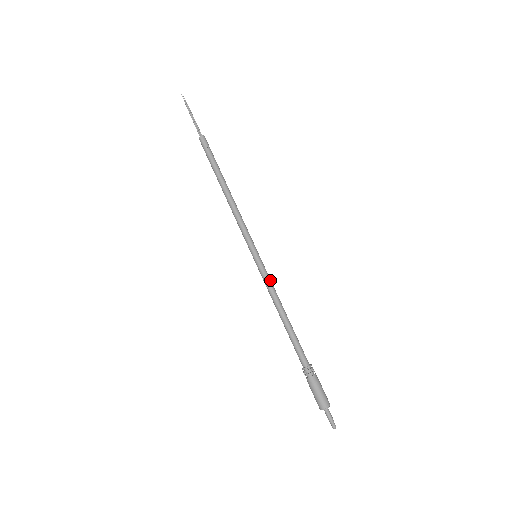
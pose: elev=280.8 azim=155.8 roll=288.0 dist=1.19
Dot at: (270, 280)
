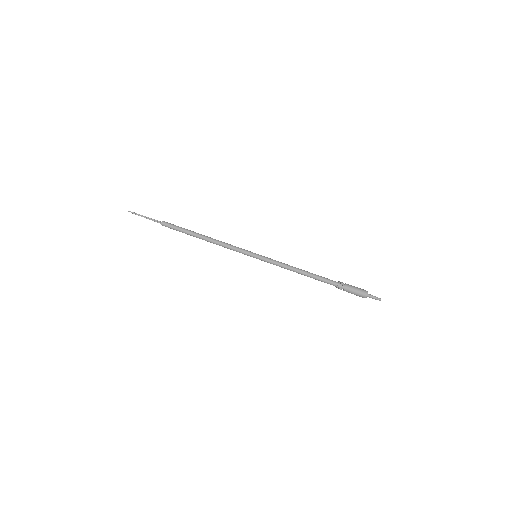
Dot at: (276, 261)
